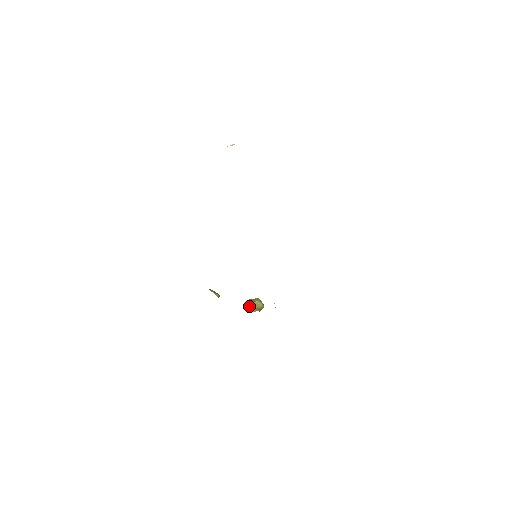
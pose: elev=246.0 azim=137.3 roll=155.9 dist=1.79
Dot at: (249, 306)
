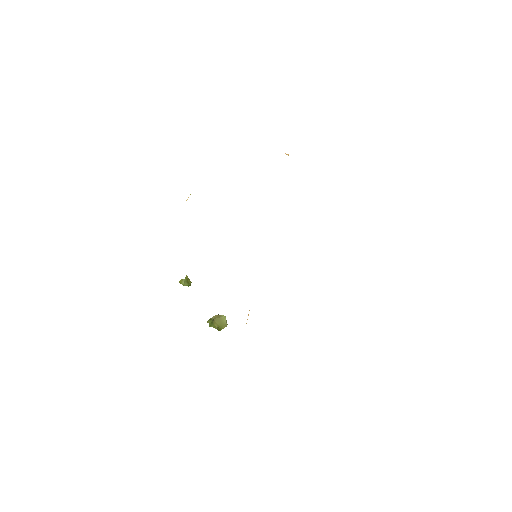
Dot at: (212, 318)
